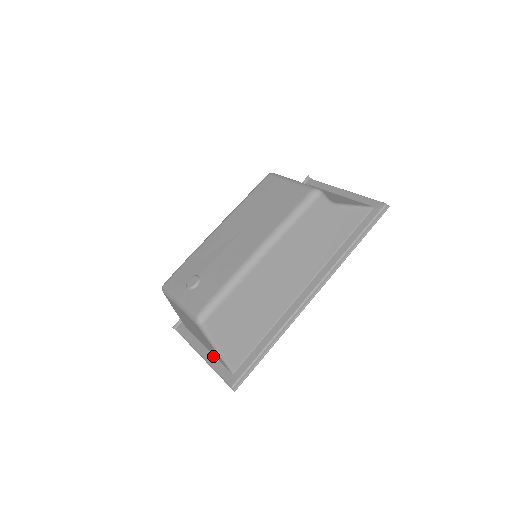
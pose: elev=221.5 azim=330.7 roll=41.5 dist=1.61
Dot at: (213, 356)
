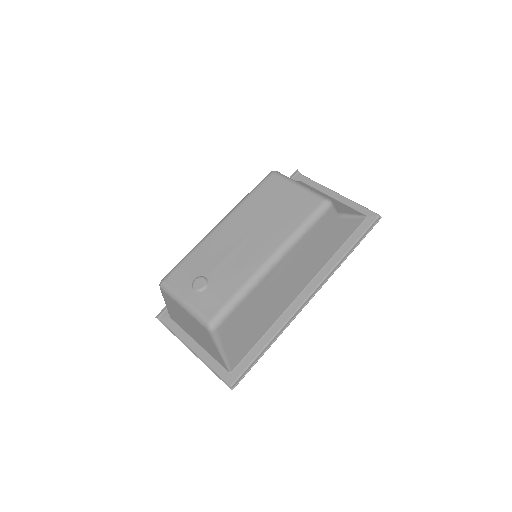
Dot at: (206, 352)
